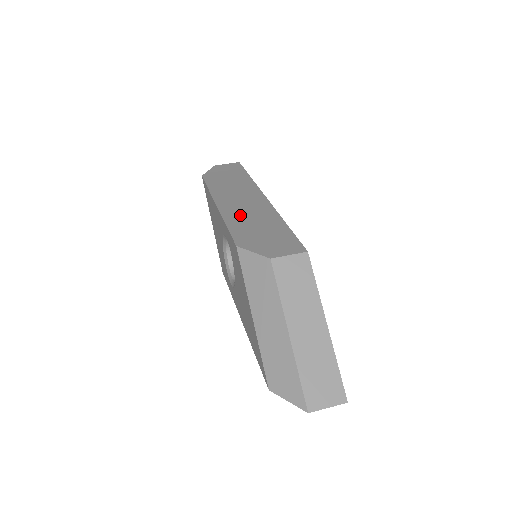
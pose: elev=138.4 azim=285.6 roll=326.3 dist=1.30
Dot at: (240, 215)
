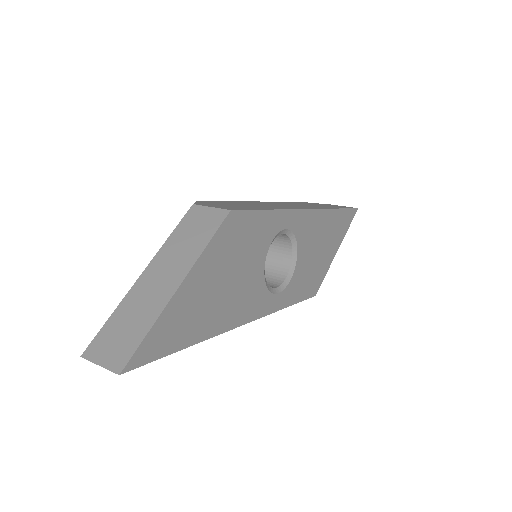
Dot at: (256, 203)
